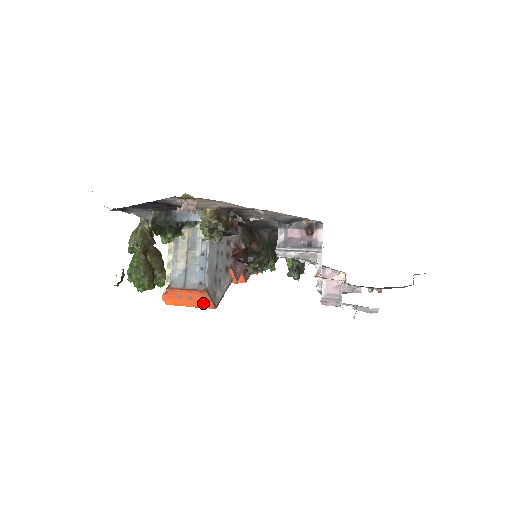
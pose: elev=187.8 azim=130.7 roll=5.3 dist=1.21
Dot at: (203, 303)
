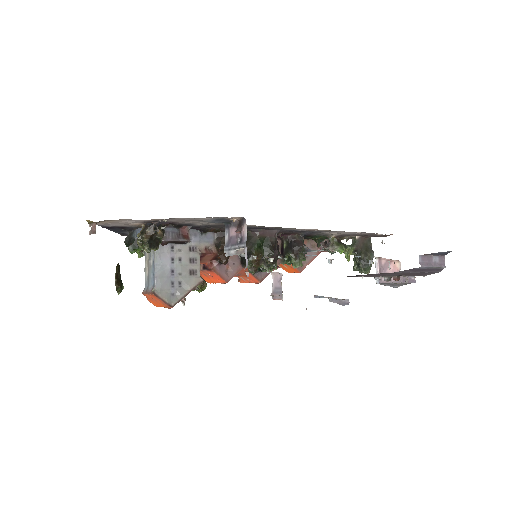
Dot at: (163, 303)
